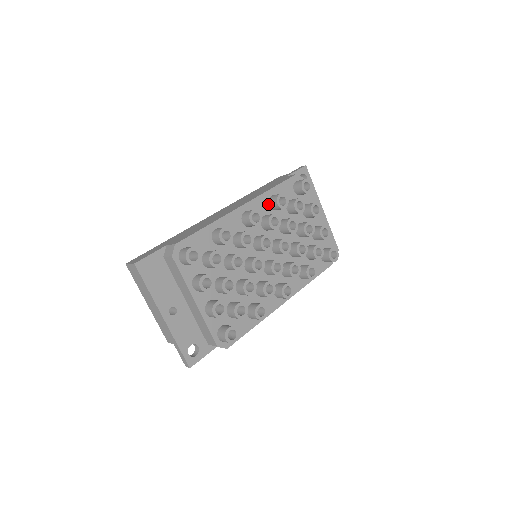
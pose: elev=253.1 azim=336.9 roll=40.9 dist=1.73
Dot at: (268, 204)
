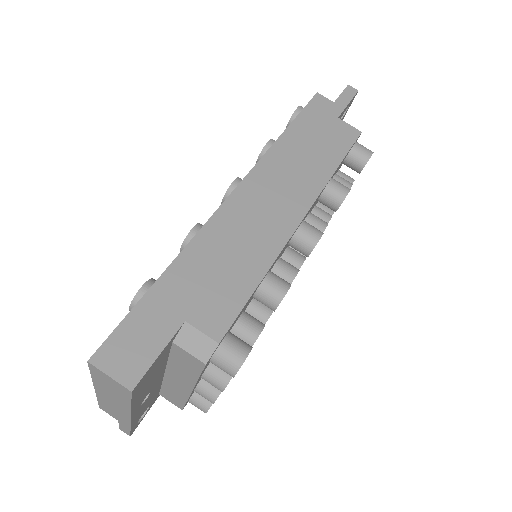
Dot at: (320, 195)
